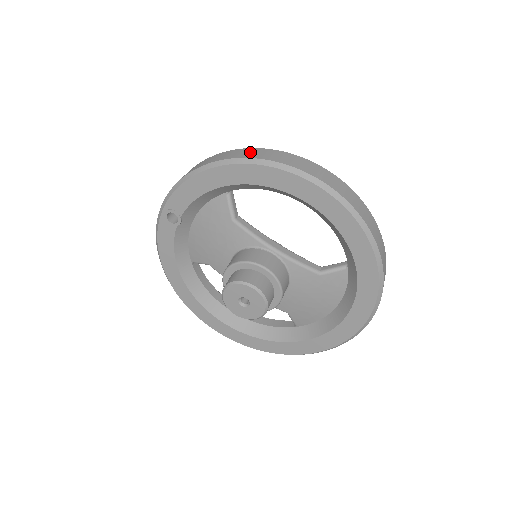
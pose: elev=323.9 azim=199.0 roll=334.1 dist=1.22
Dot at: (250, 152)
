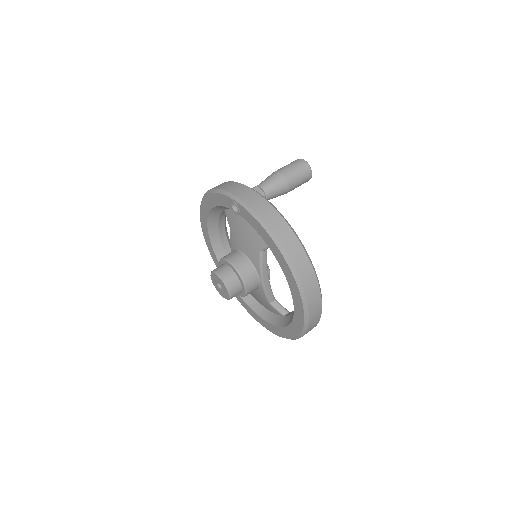
Dot at: (301, 261)
